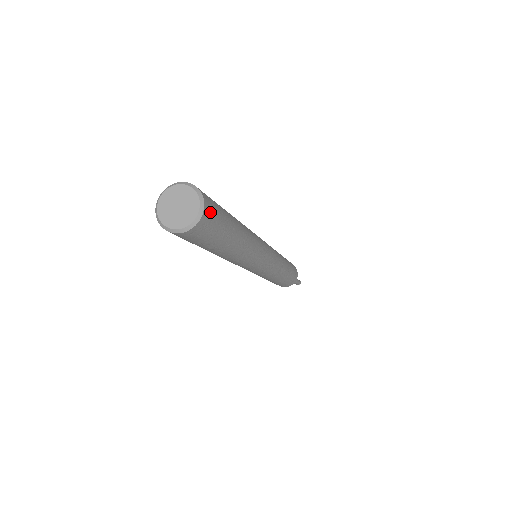
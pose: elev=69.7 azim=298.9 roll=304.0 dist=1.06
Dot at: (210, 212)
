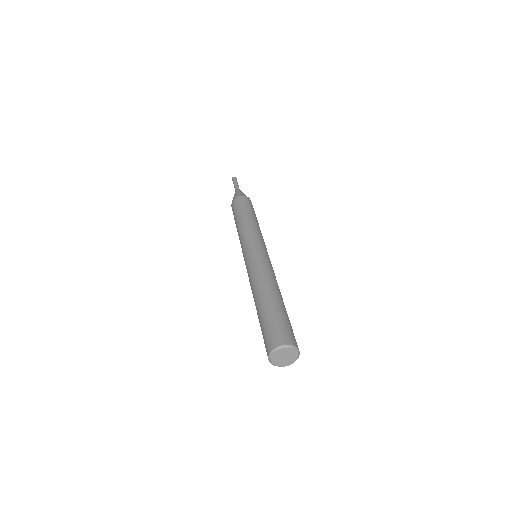
Dot at: occluded
